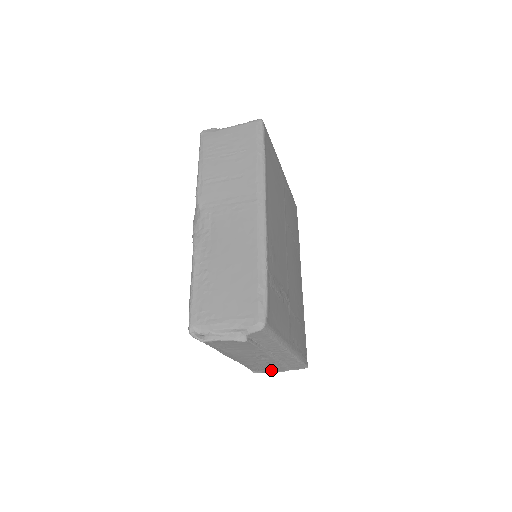
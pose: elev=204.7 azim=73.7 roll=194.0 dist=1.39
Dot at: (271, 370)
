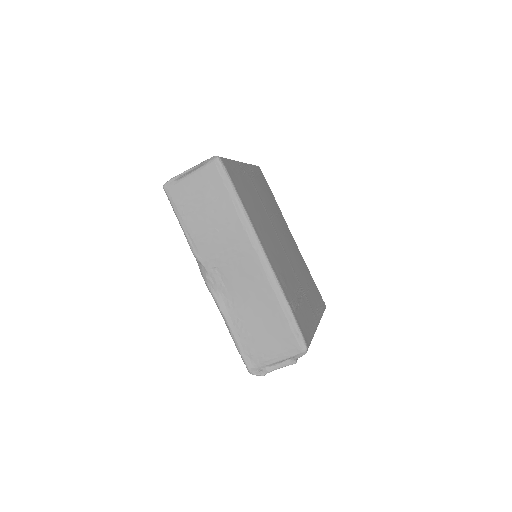
Dot at: occluded
